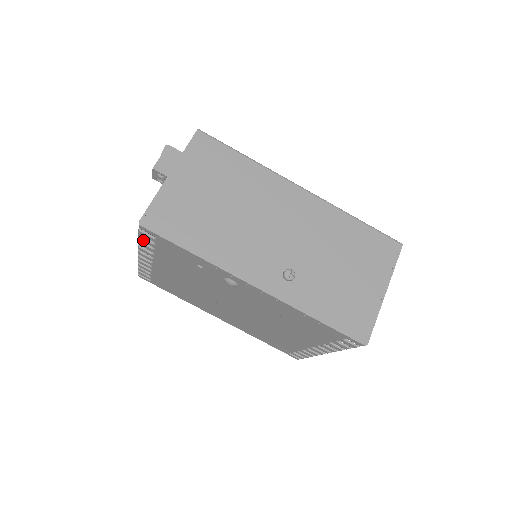
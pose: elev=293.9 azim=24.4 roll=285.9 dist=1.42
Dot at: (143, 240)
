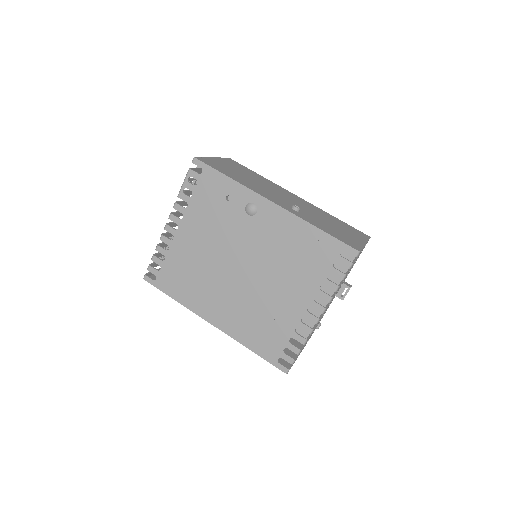
Dot at: (186, 184)
